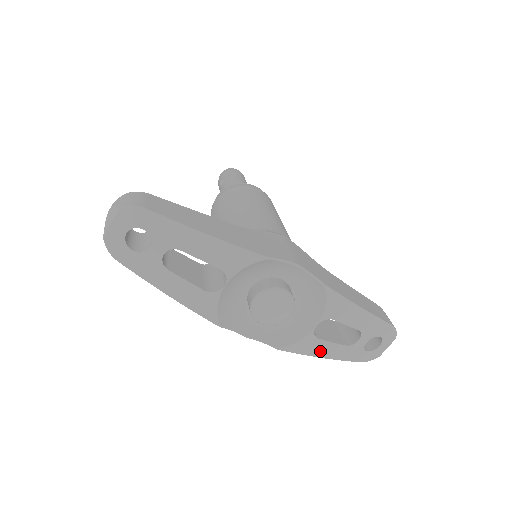
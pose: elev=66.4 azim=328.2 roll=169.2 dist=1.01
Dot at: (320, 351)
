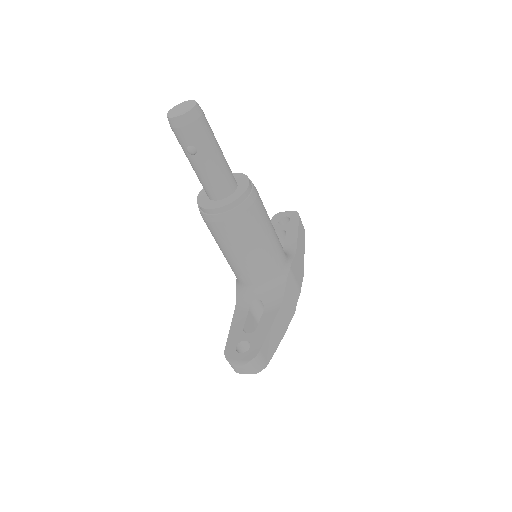
Dot at: occluded
